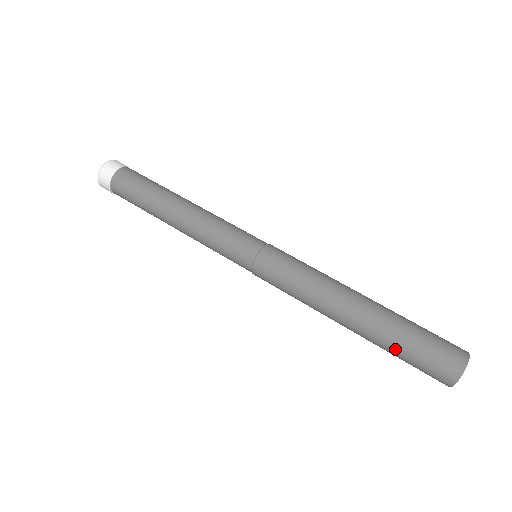
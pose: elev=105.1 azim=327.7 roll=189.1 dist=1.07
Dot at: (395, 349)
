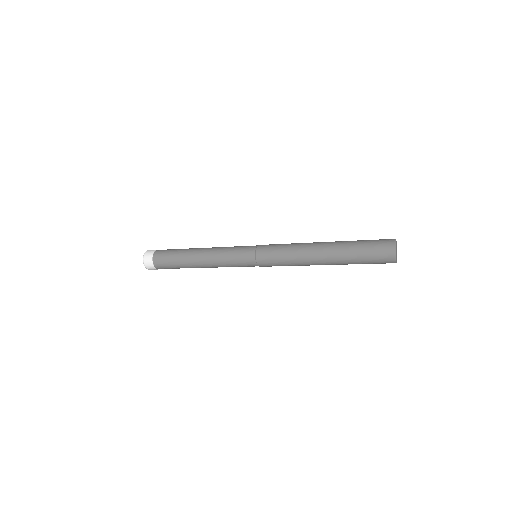
Dot at: (355, 249)
